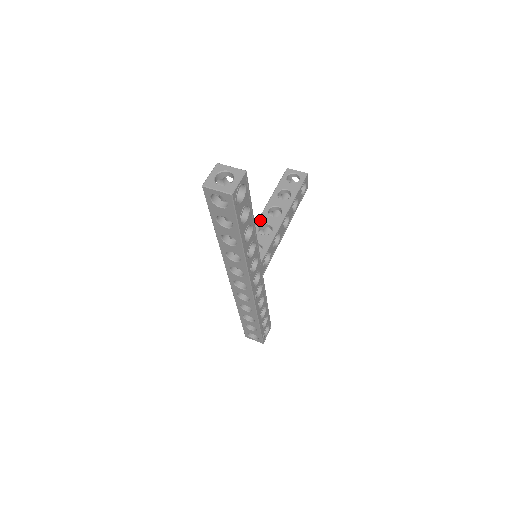
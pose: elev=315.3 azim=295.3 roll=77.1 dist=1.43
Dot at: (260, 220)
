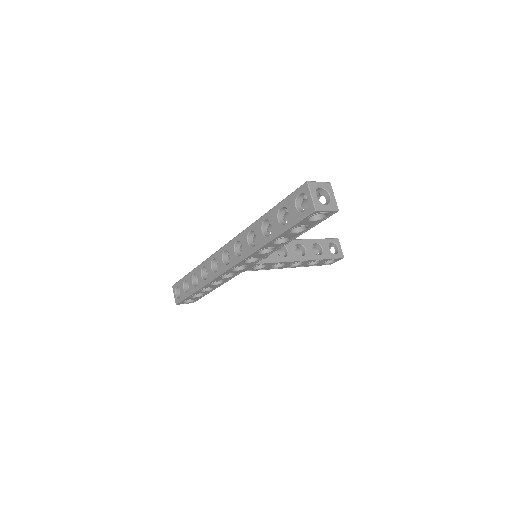
Dot at: occluded
